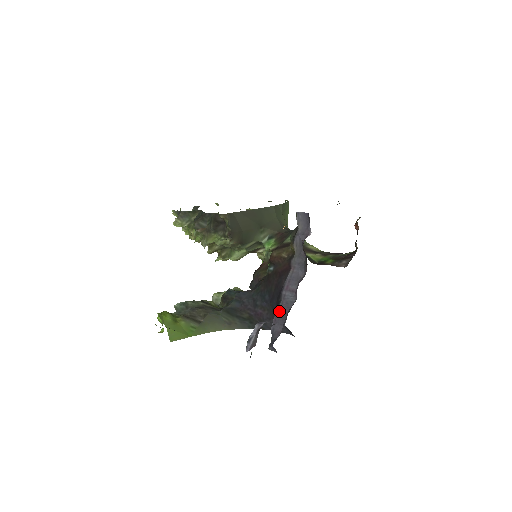
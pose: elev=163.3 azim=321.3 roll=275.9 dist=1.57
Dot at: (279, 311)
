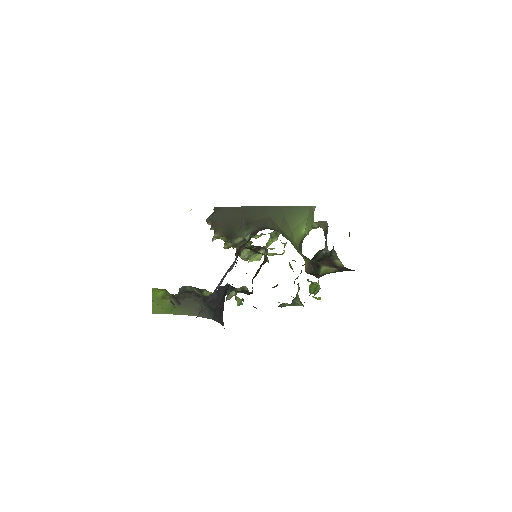
Dot at: (208, 300)
